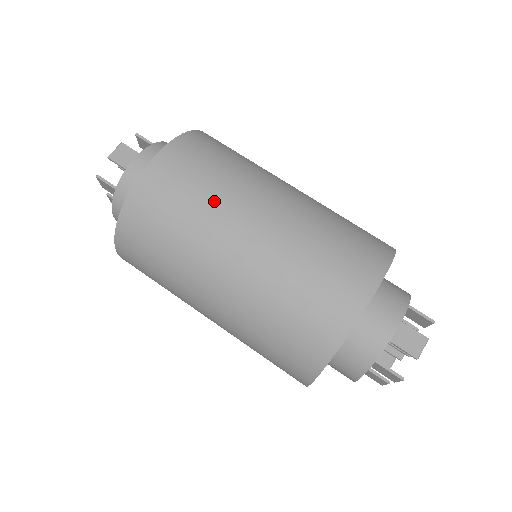
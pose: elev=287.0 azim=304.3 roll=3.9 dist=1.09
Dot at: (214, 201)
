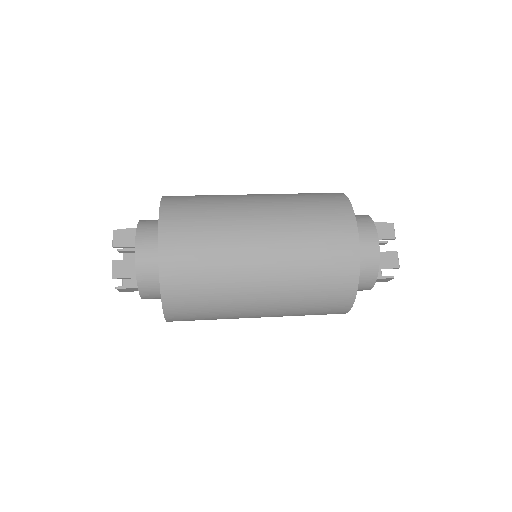
Dot at: occluded
